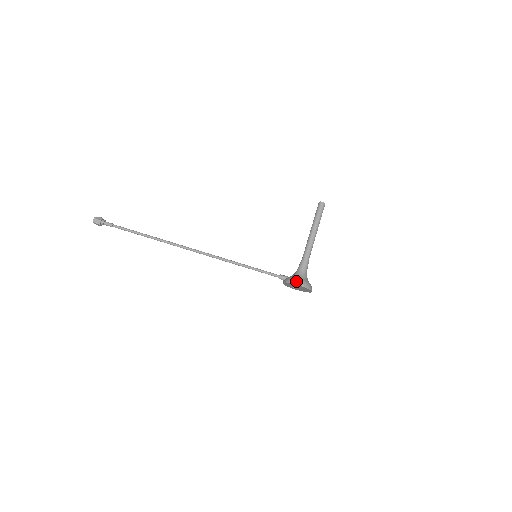
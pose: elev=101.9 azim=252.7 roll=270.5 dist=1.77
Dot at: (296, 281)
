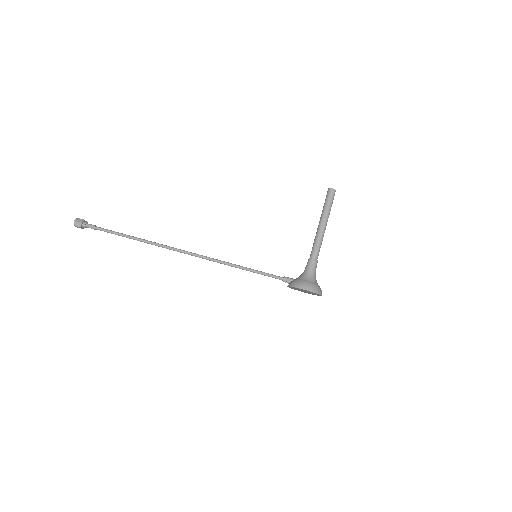
Dot at: (302, 285)
